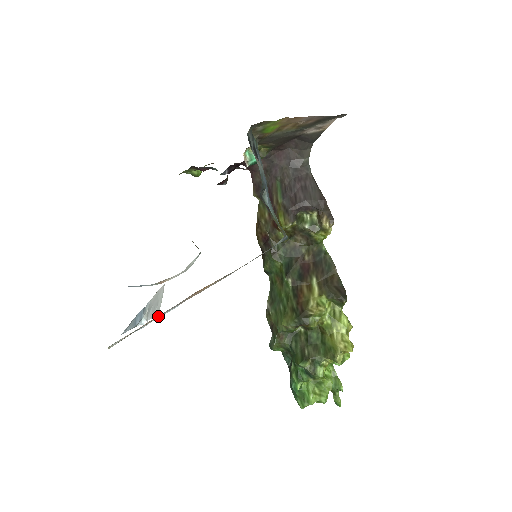
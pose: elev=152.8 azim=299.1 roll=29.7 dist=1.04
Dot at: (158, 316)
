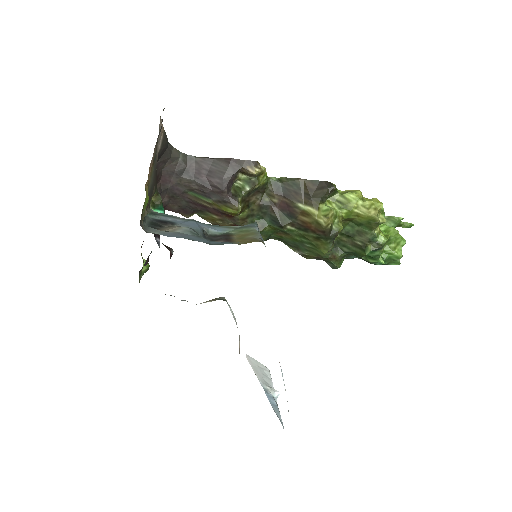
Dot at: occluded
